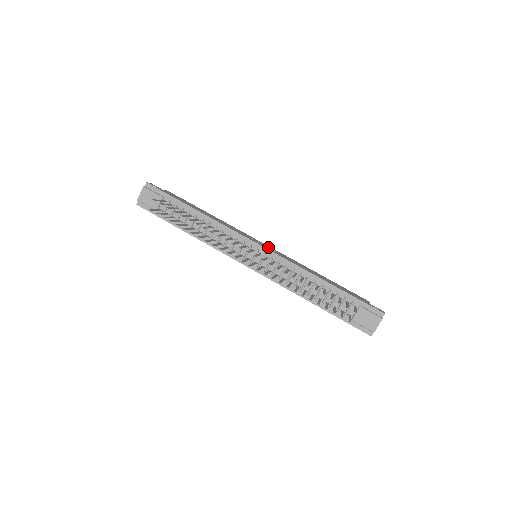
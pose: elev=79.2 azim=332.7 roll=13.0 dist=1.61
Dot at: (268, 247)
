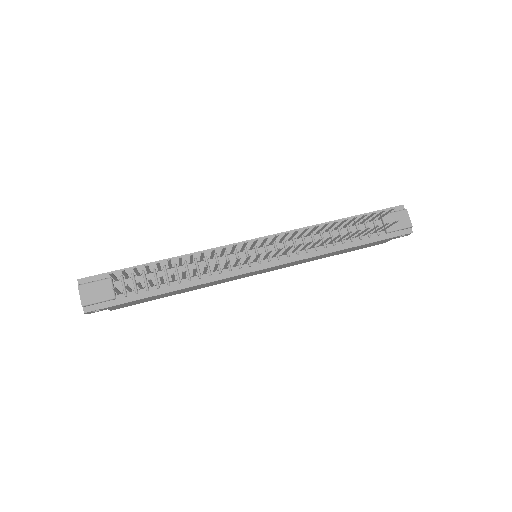
Dot at: occluded
